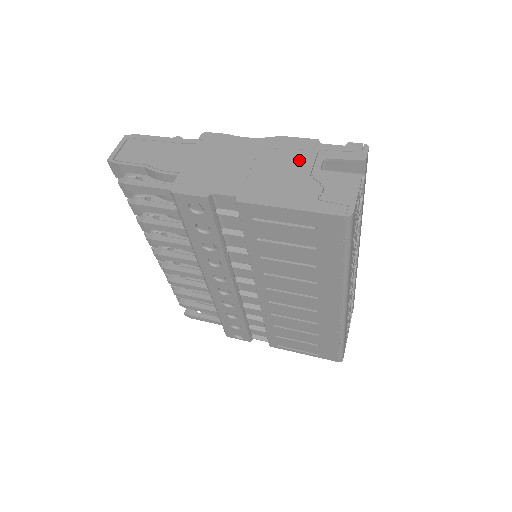
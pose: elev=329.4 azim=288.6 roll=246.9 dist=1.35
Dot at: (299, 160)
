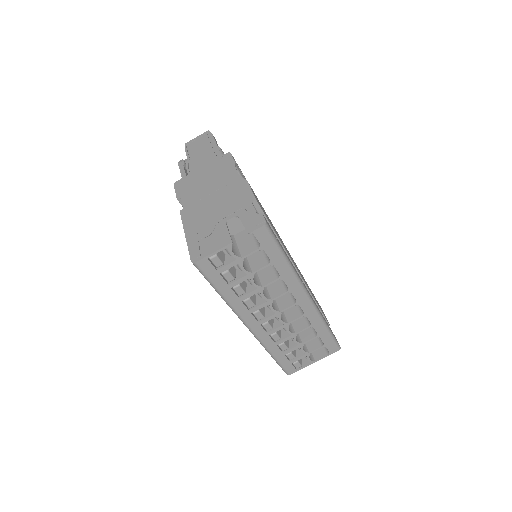
Dot at: (229, 206)
